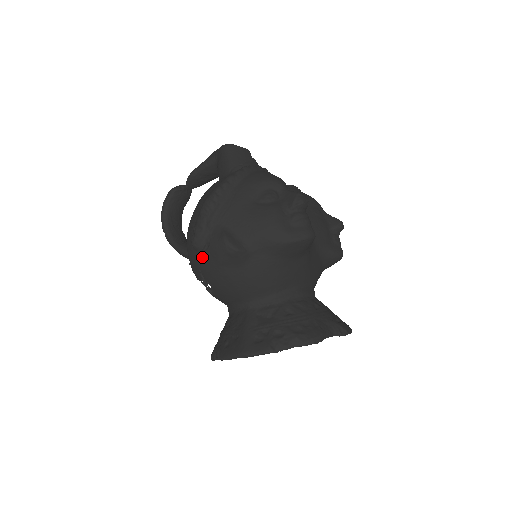
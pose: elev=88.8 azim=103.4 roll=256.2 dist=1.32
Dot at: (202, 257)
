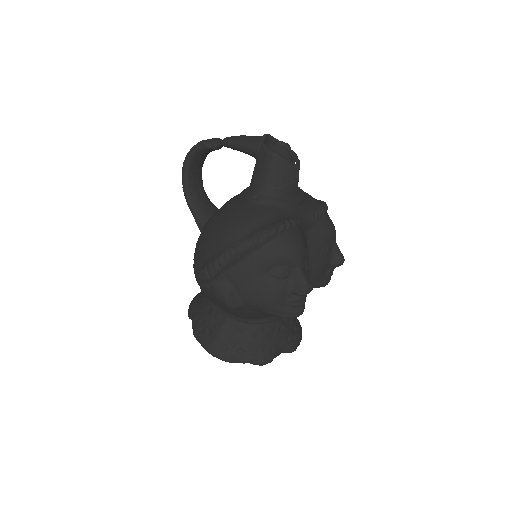
Dot at: (203, 286)
